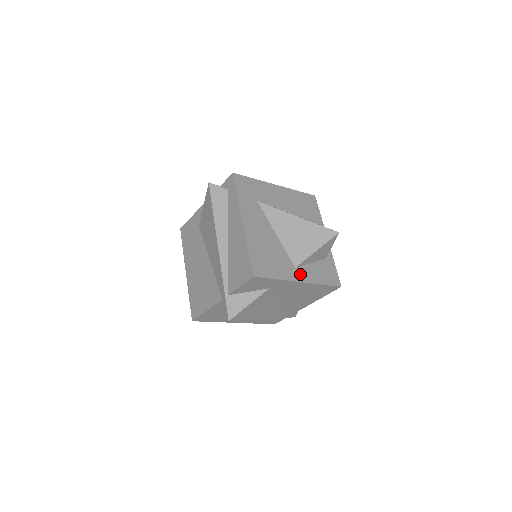
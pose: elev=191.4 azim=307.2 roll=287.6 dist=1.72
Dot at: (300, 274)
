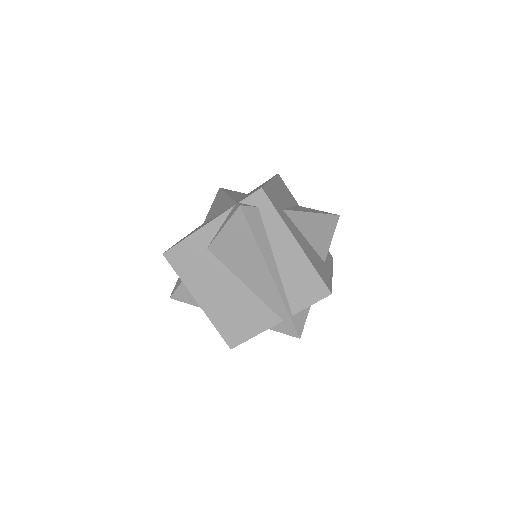
Dot at: (328, 266)
